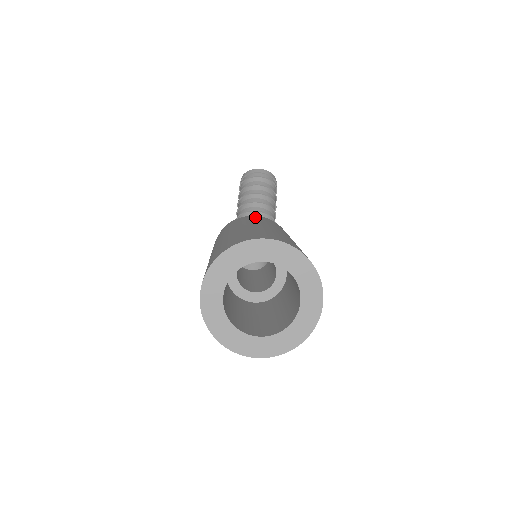
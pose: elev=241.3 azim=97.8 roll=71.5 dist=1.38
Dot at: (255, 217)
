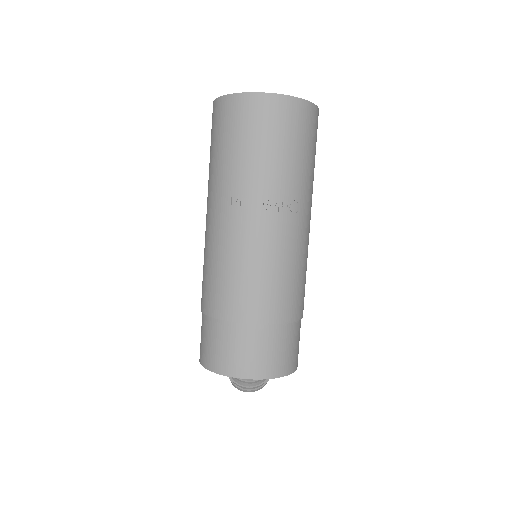
Dot at: occluded
